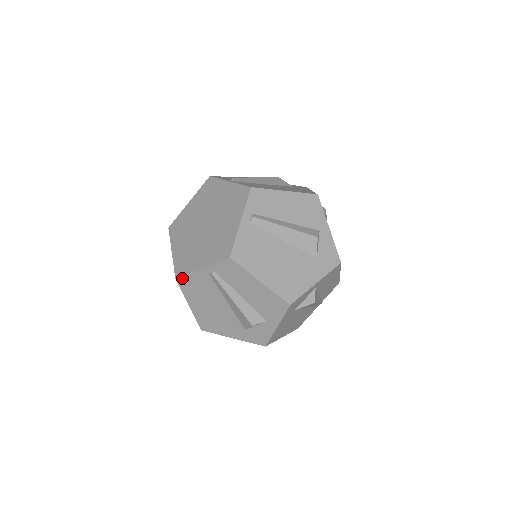
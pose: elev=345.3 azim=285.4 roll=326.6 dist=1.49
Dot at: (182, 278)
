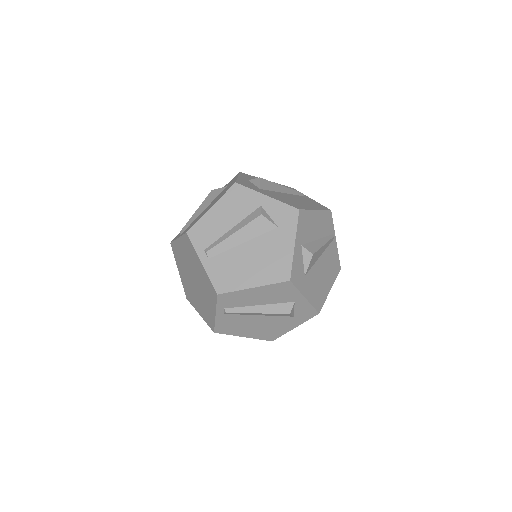
Dot at: occluded
